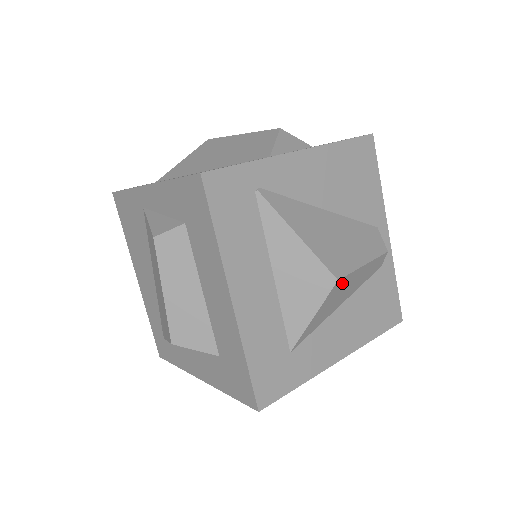
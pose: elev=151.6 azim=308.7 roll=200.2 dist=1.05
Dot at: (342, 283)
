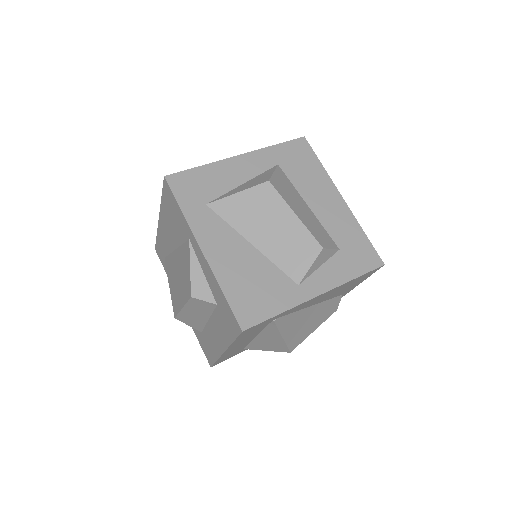
Dot at: occluded
